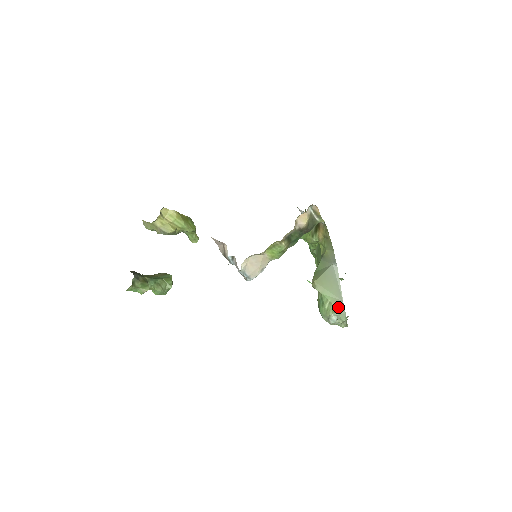
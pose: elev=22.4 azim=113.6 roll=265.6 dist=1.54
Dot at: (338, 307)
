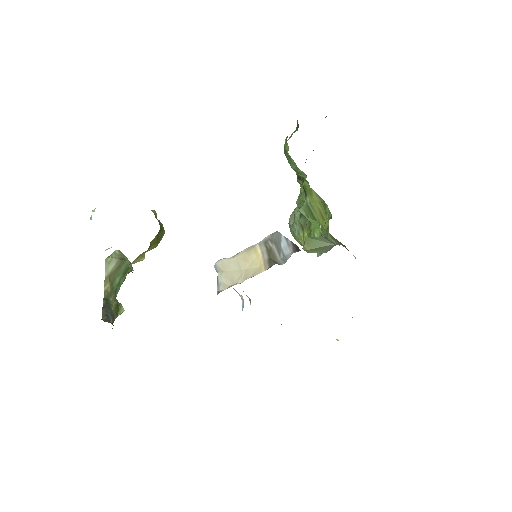
Dot at: (319, 253)
